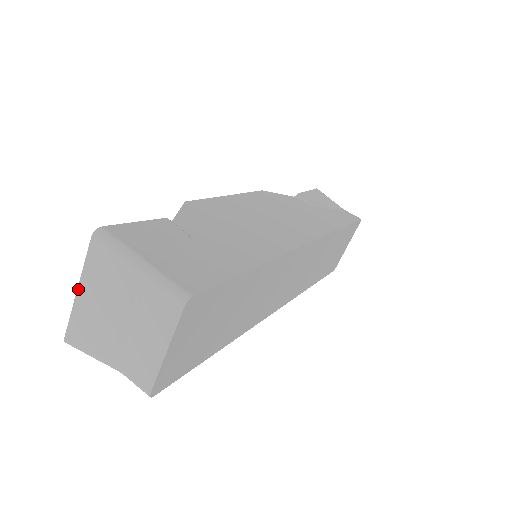
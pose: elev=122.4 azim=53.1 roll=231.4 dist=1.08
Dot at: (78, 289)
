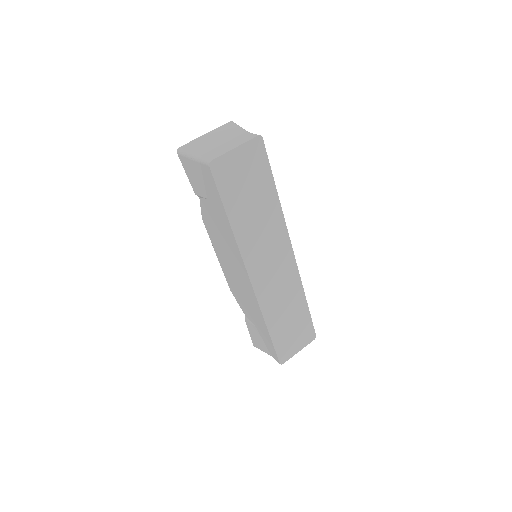
Dot at: (206, 134)
